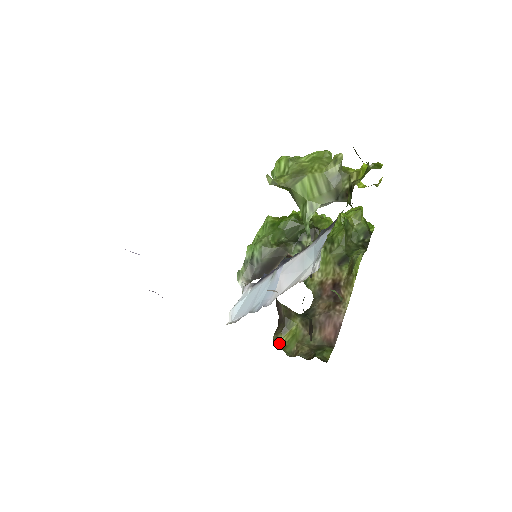
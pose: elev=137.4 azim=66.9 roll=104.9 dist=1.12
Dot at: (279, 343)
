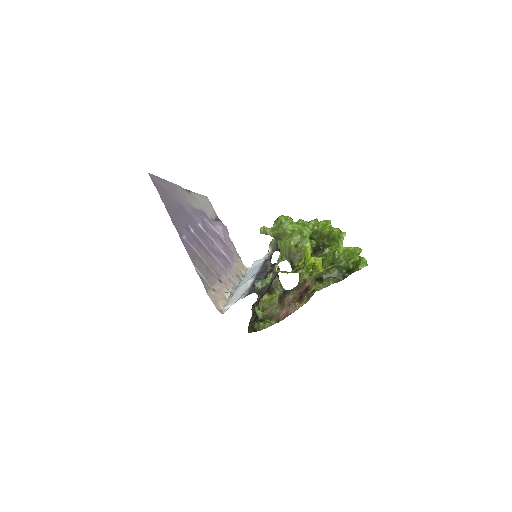
Dot at: (263, 297)
